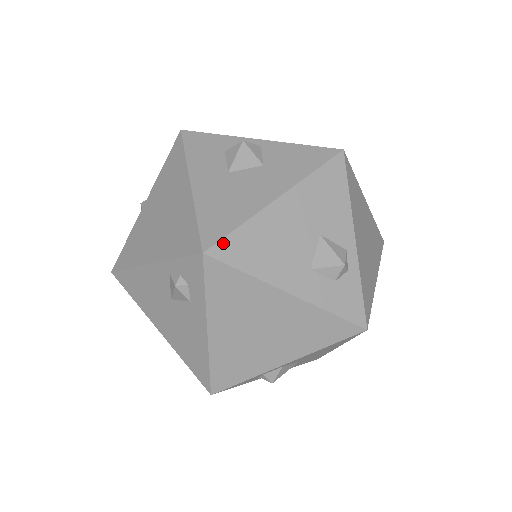
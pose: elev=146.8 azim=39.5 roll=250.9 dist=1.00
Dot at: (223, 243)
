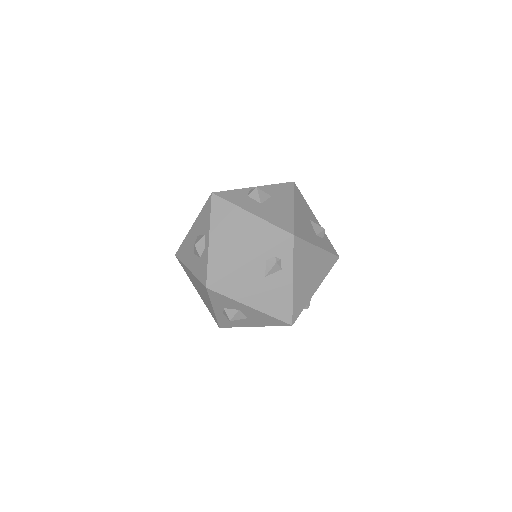
Dot at: (295, 229)
